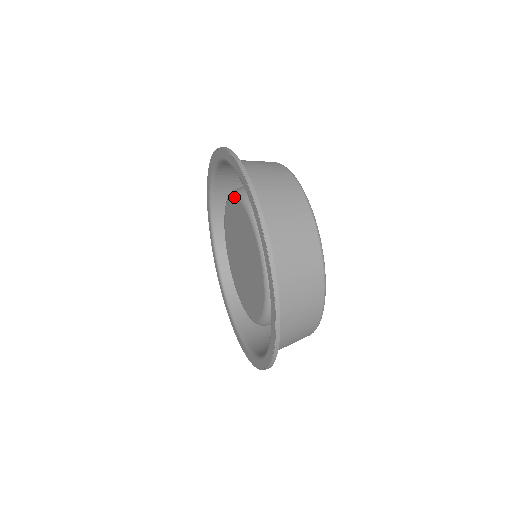
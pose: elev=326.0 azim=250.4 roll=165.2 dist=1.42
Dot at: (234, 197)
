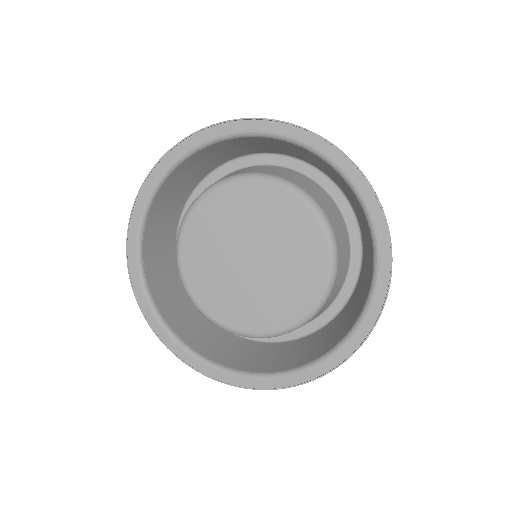
Dot at: (217, 190)
